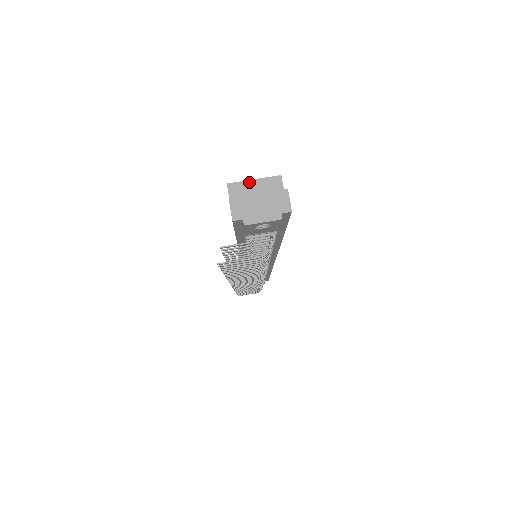
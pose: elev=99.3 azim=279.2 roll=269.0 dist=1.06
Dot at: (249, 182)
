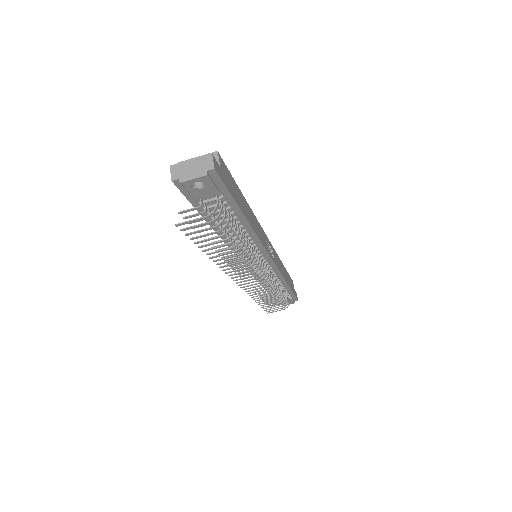
Dot at: occluded
